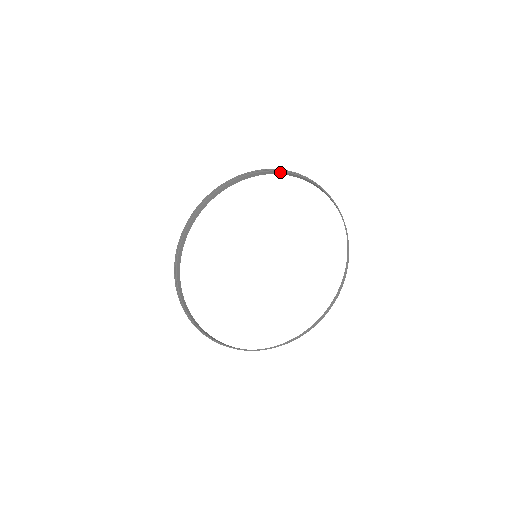
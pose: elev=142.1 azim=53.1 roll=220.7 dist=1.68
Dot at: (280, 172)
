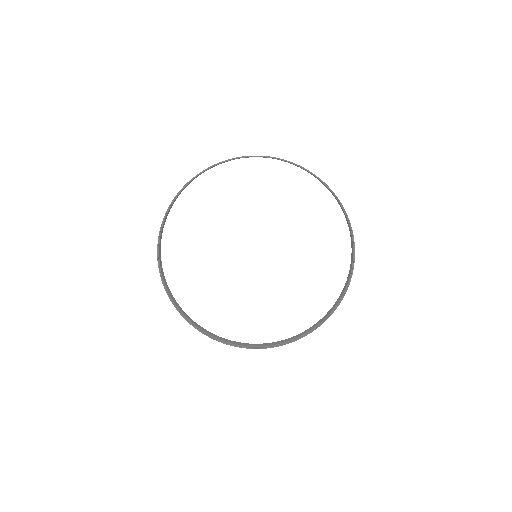
Dot at: occluded
